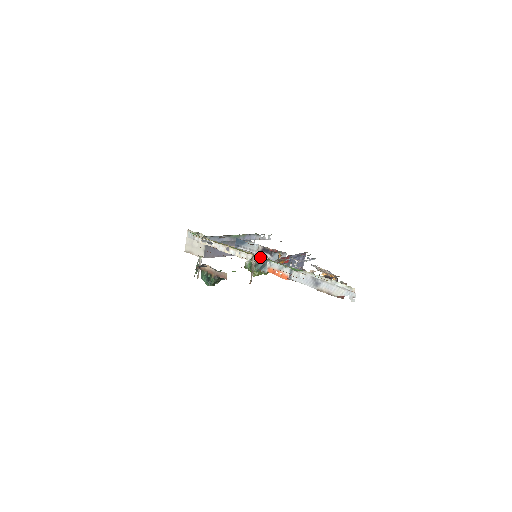
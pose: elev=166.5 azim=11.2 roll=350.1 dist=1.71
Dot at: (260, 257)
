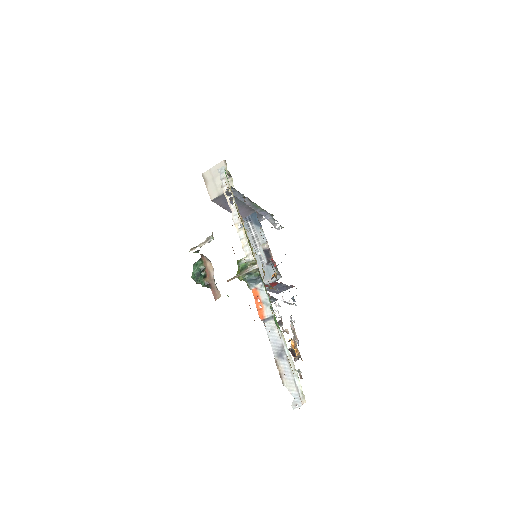
Dot at: occluded
